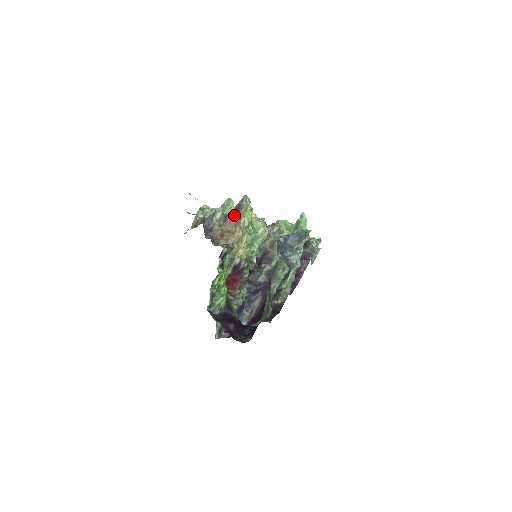
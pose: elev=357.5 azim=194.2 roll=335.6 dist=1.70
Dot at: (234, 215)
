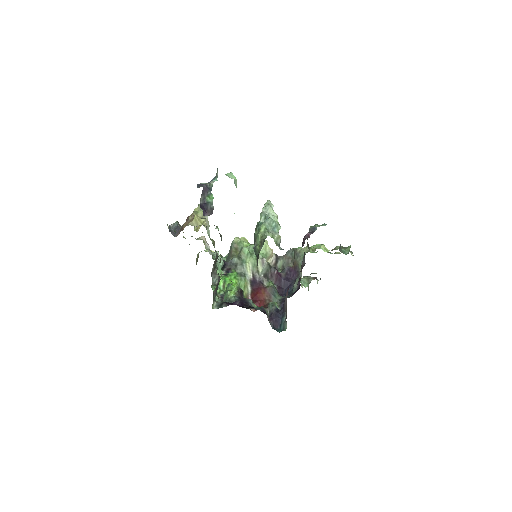
Dot at: occluded
